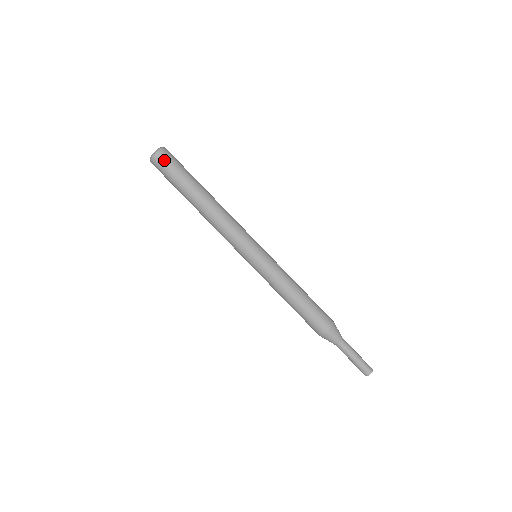
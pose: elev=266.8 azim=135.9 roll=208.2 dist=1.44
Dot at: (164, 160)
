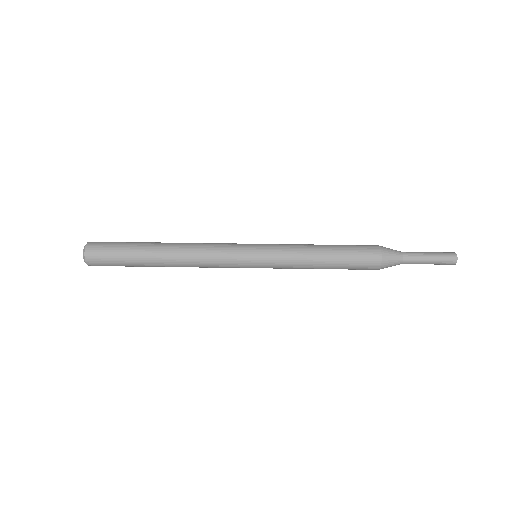
Dot at: (98, 258)
